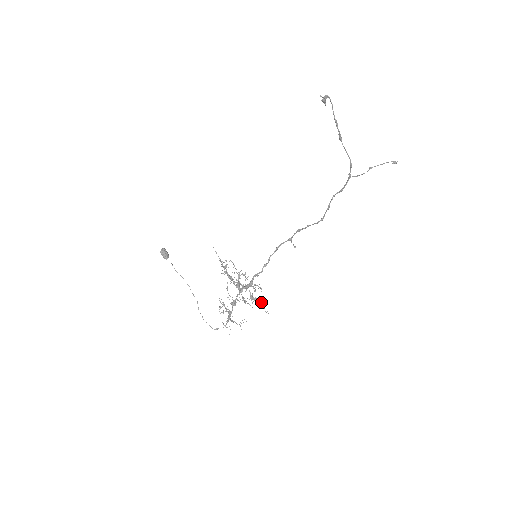
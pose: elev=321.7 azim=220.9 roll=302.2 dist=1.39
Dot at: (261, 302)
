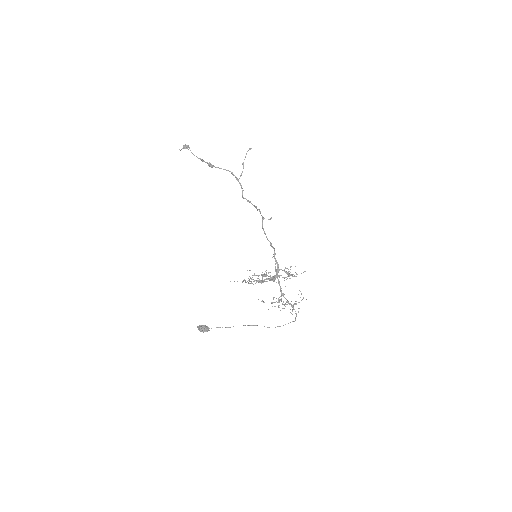
Dot at: occluded
